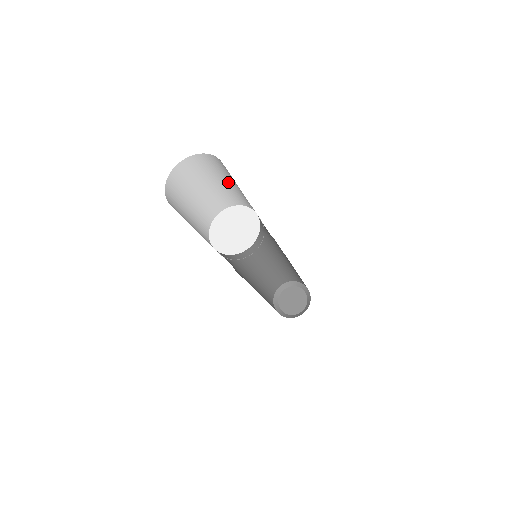
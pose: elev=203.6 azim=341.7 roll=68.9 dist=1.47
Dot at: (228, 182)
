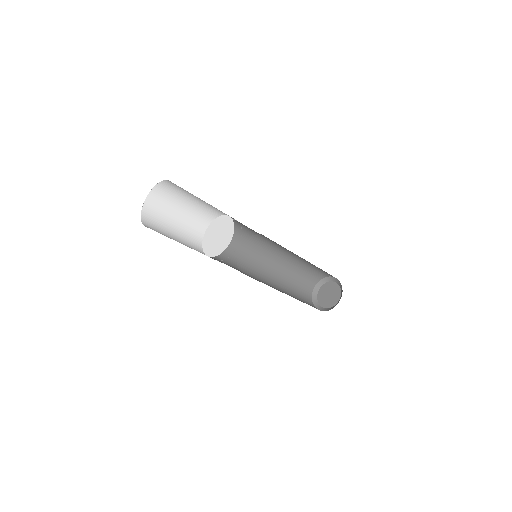
Dot at: (183, 207)
